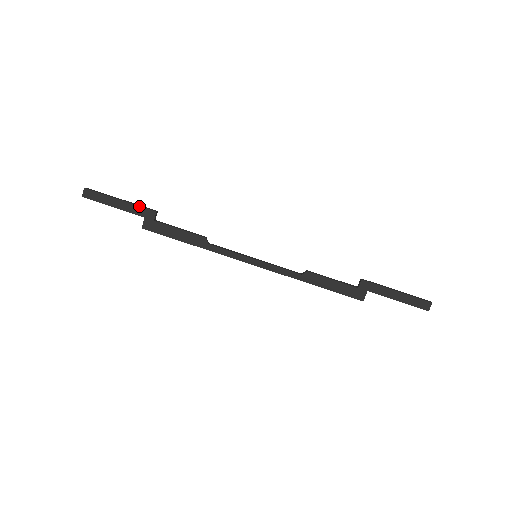
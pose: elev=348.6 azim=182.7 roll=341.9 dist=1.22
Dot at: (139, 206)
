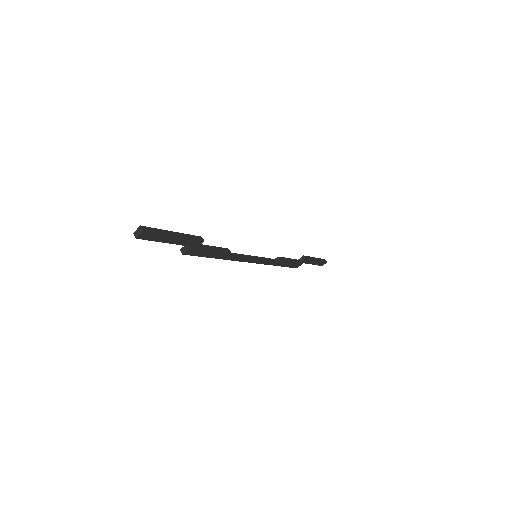
Dot at: (192, 239)
